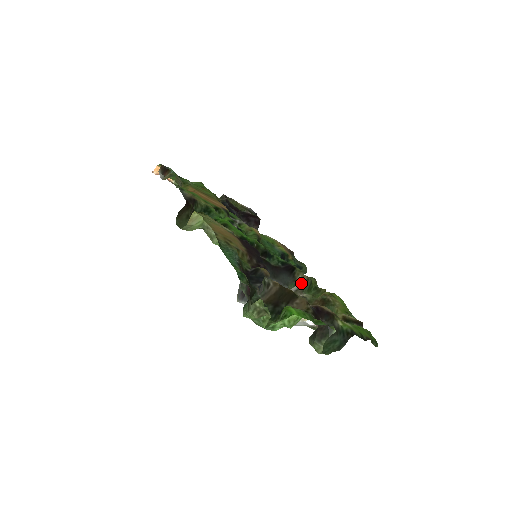
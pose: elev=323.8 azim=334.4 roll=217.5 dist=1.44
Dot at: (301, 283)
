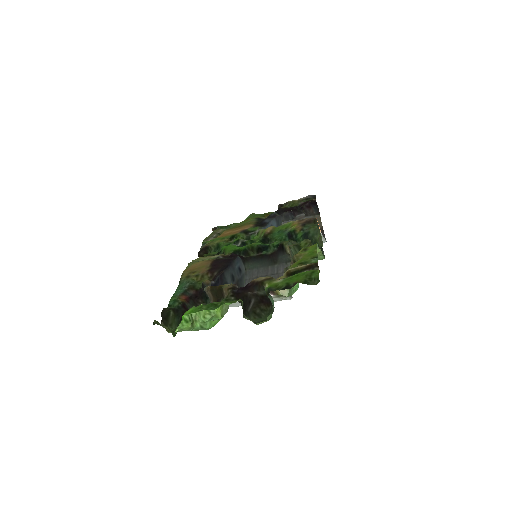
Dot at: (290, 254)
